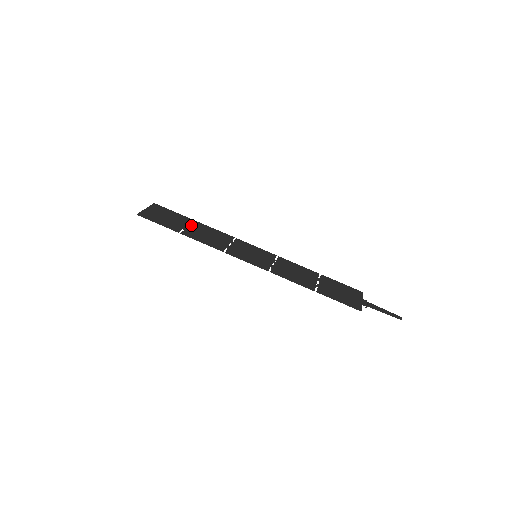
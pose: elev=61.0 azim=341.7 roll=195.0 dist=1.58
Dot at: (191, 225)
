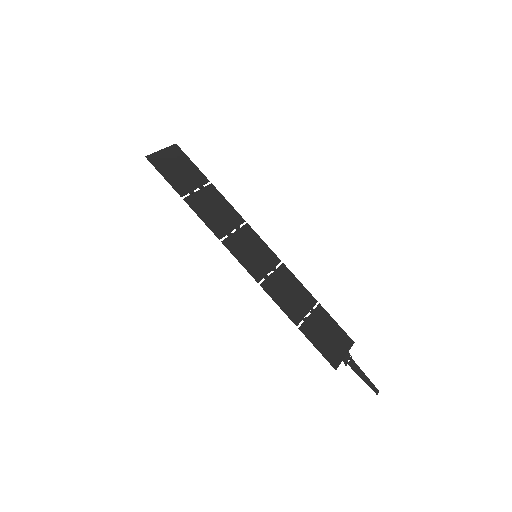
Dot at: (203, 189)
